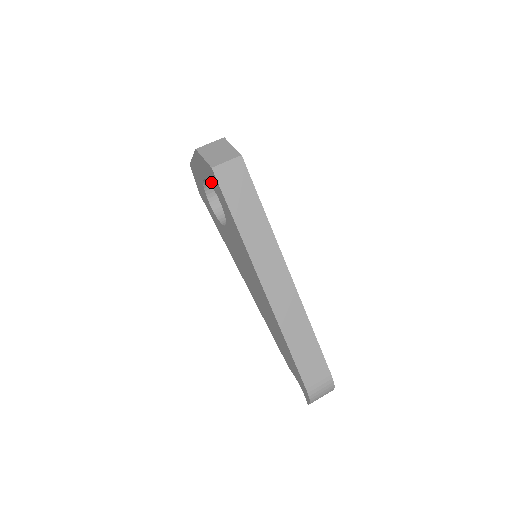
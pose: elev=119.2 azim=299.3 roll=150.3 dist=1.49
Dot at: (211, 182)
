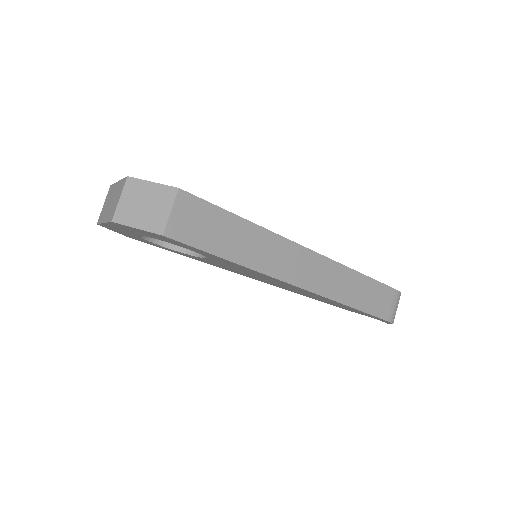
Dot at: (163, 240)
